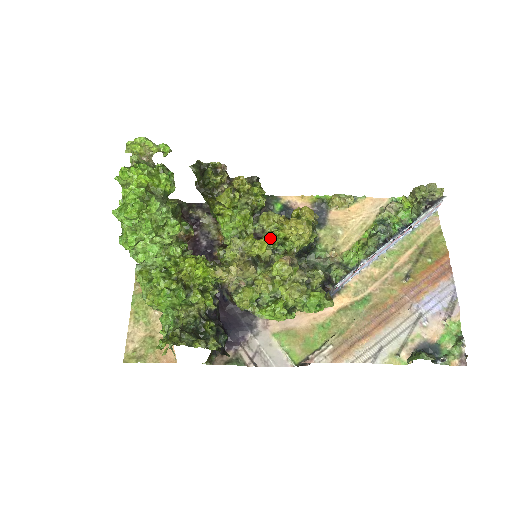
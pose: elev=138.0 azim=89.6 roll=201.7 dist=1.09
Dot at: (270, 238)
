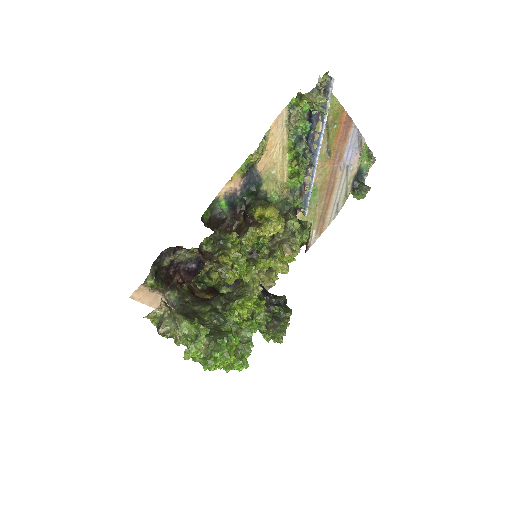
Dot at: (261, 247)
